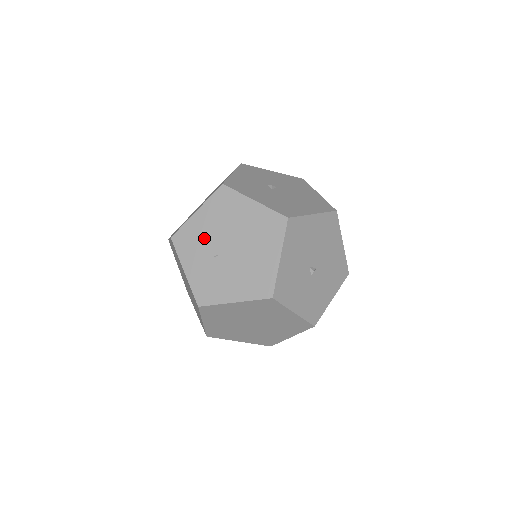
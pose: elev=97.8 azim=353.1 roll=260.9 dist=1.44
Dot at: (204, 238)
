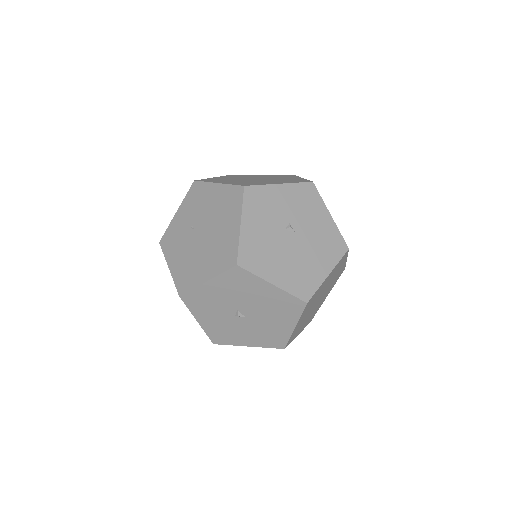
Dot at: (202, 207)
